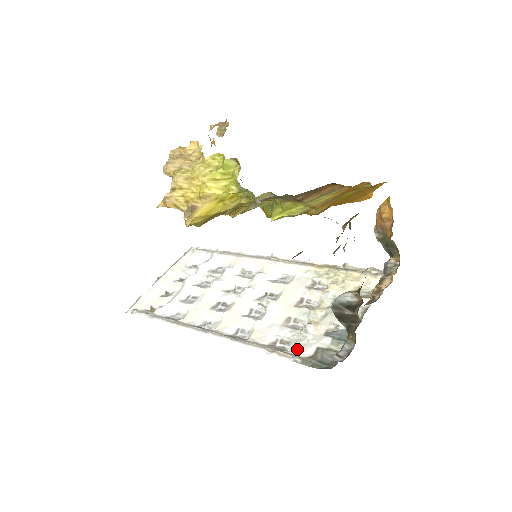
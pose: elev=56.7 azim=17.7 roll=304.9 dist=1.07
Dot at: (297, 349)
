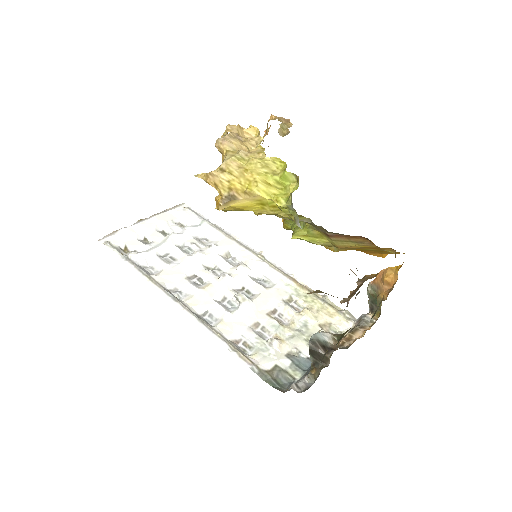
Dot at: (257, 358)
